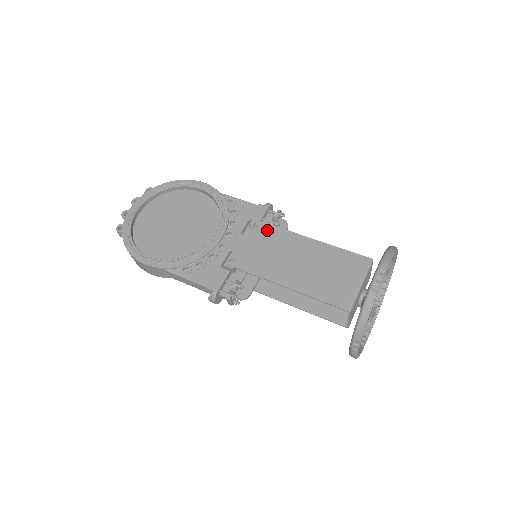
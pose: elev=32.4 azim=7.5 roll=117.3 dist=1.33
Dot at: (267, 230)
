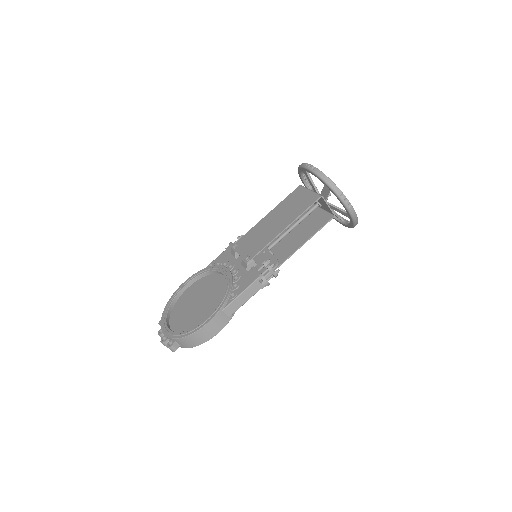
Dot at: (244, 238)
